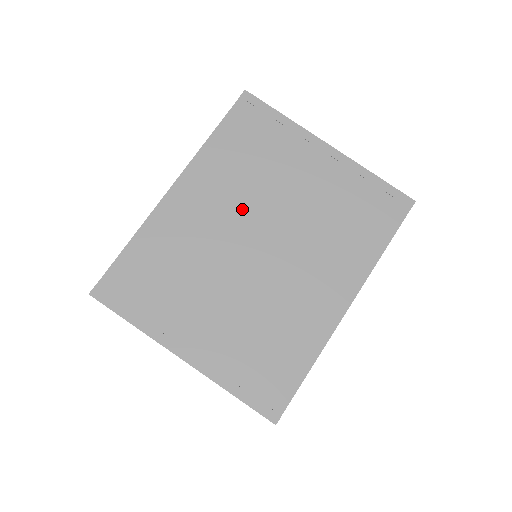
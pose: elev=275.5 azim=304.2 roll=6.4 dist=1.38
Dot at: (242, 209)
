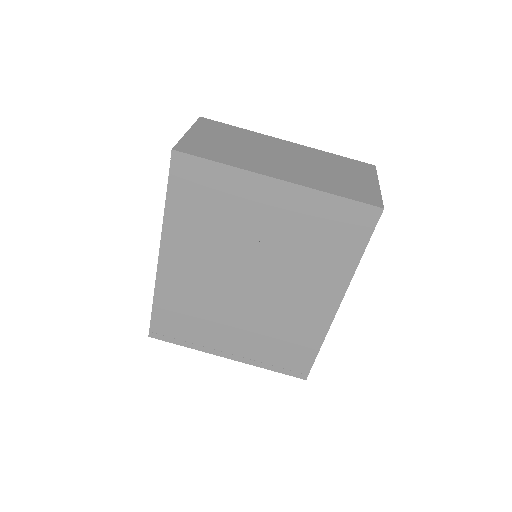
Dot at: (222, 259)
